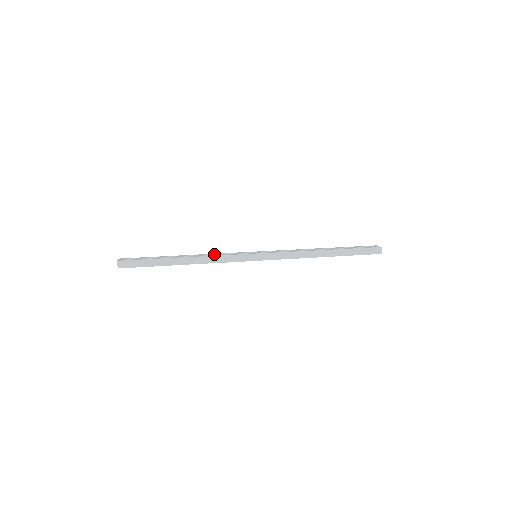
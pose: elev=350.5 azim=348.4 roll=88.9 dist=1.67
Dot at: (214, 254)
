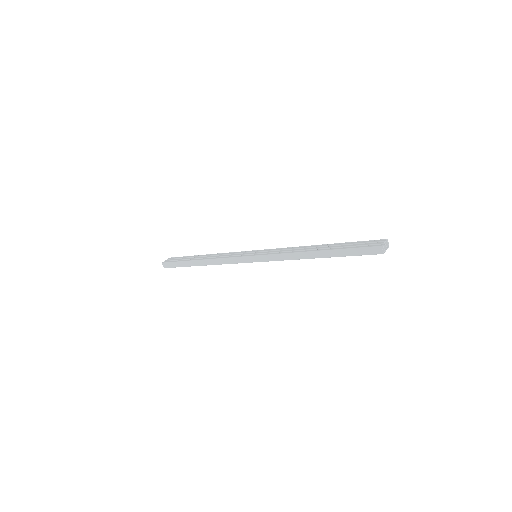
Dot at: (223, 255)
